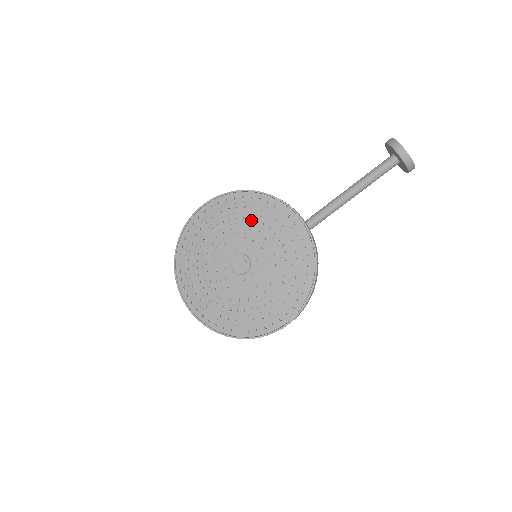
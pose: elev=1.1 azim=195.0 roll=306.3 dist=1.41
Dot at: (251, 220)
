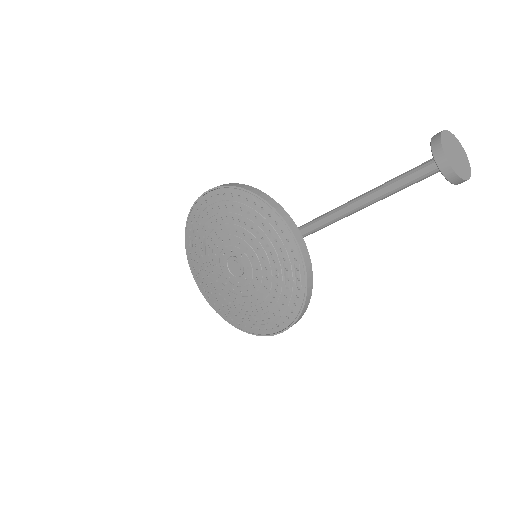
Dot at: (245, 224)
